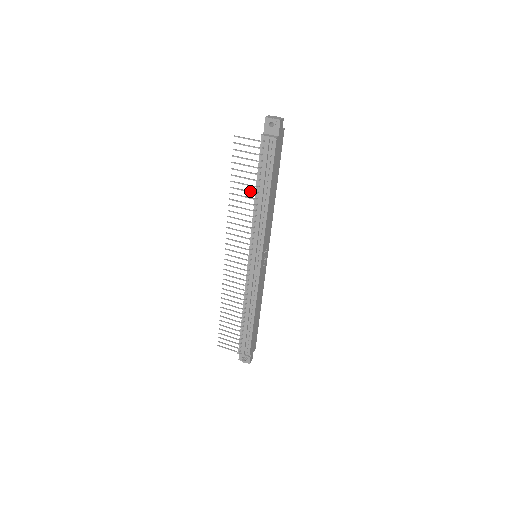
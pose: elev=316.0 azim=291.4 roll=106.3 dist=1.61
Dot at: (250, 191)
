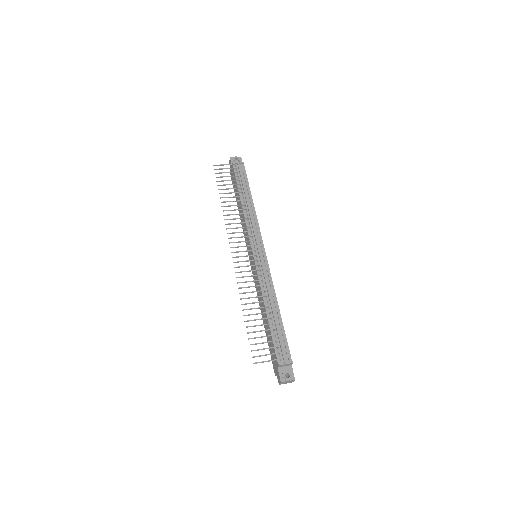
Dot at: (237, 196)
